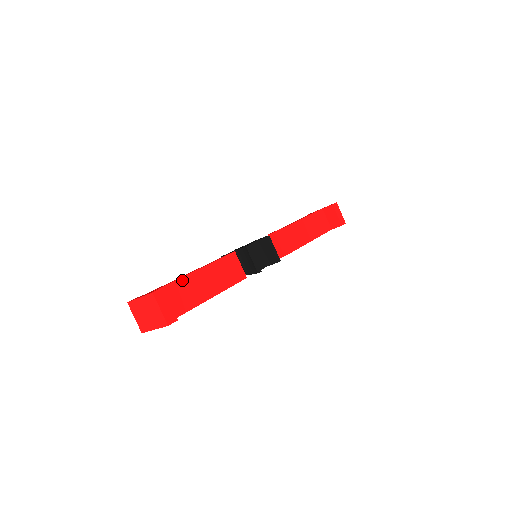
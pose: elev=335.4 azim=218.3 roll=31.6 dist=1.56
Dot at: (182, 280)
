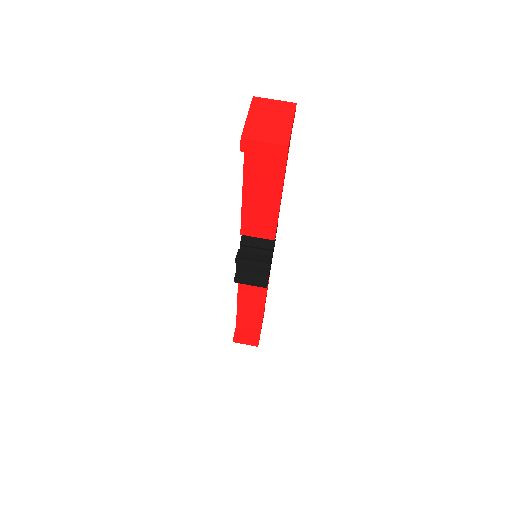
Dot at: occluded
